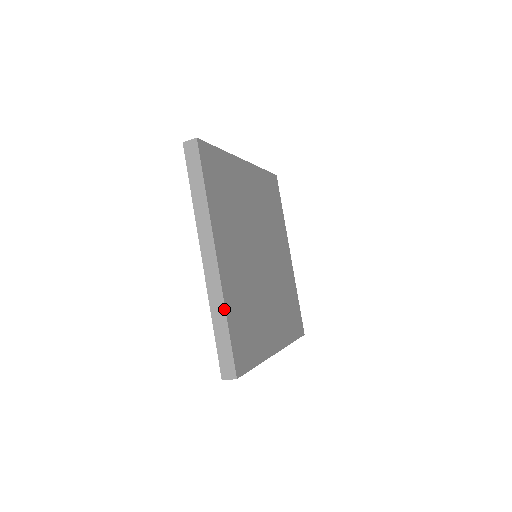
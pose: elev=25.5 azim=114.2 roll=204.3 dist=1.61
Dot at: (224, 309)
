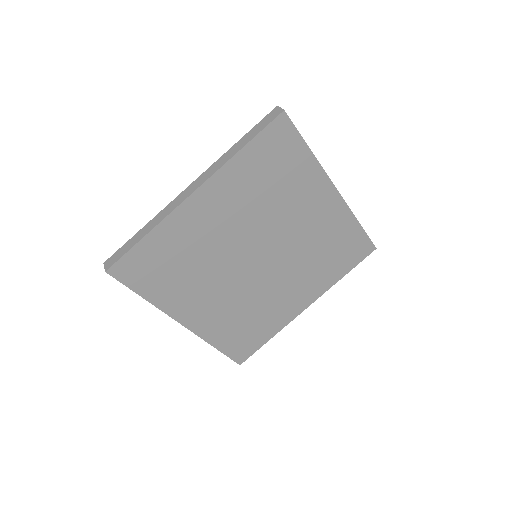
Dot at: (209, 343)
